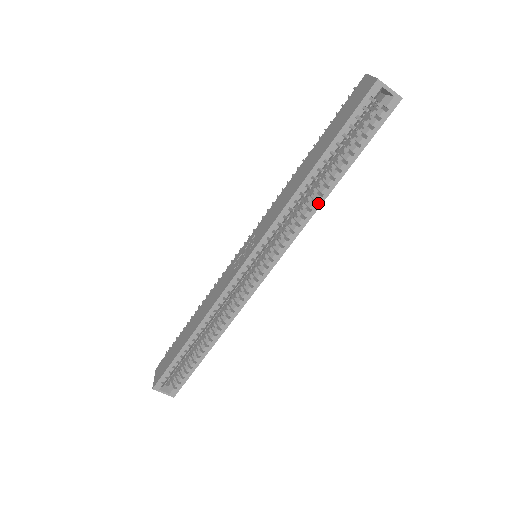
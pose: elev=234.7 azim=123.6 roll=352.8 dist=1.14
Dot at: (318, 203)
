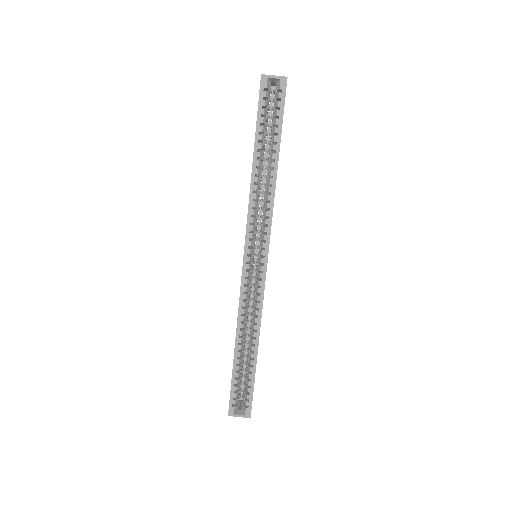
Dot at: (273, 185)
